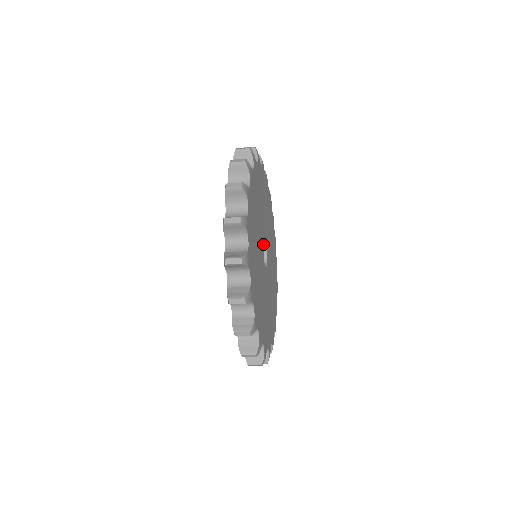
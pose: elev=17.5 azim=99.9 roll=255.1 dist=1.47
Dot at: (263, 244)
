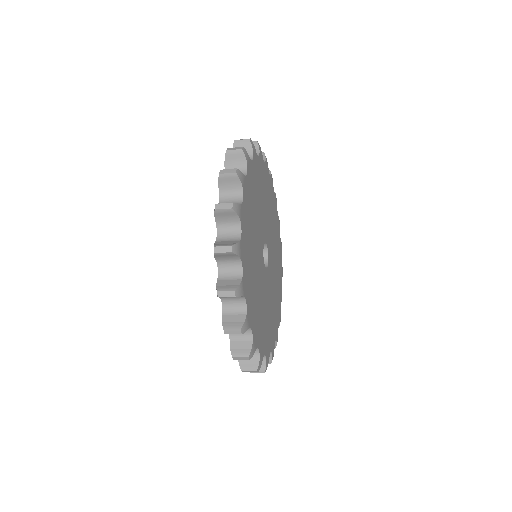
Dot at: (264, 241)
